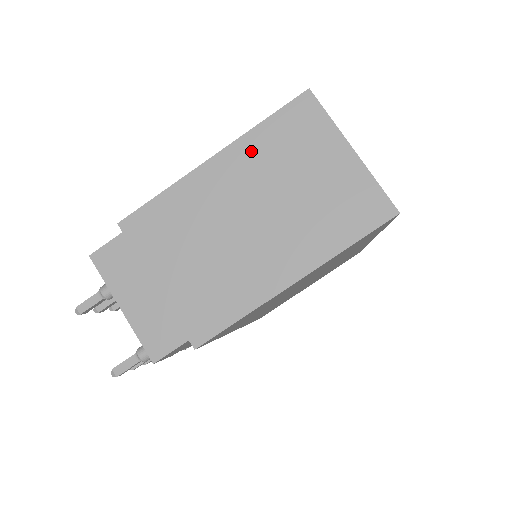
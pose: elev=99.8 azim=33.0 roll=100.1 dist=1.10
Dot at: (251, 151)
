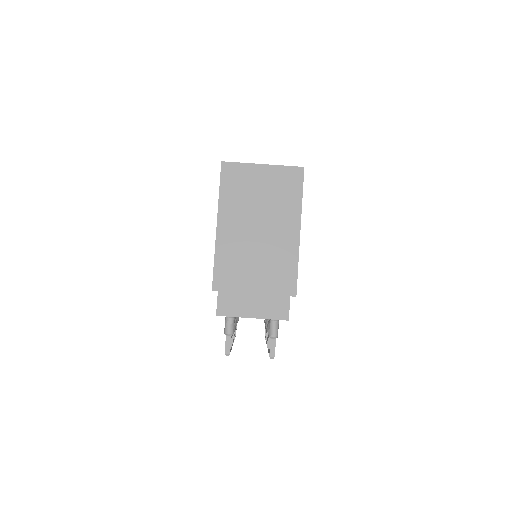
Dot at: (228, 206)
